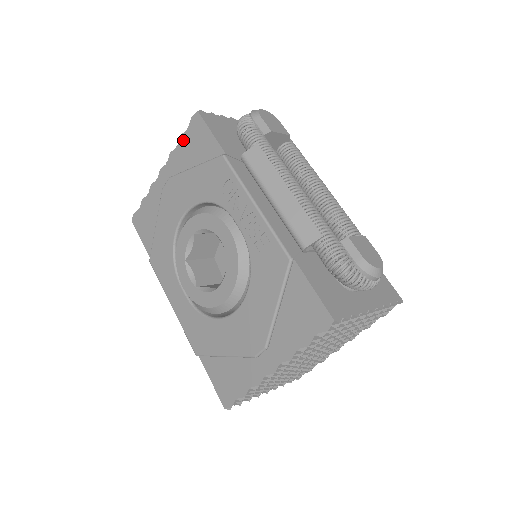
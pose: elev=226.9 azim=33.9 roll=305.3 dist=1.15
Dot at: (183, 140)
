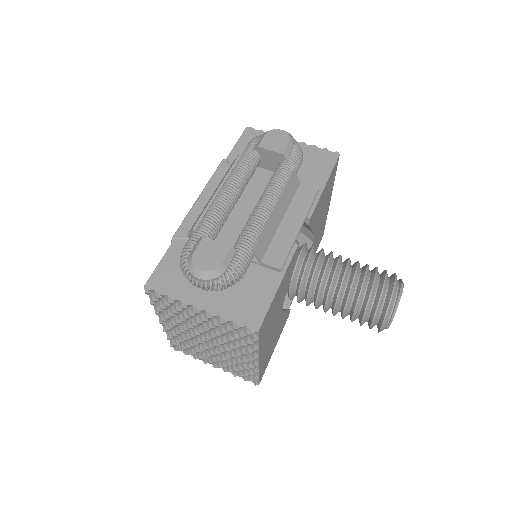
Dot at: occluded
